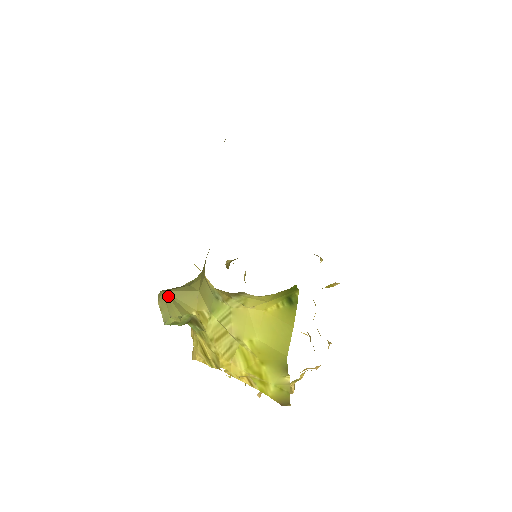
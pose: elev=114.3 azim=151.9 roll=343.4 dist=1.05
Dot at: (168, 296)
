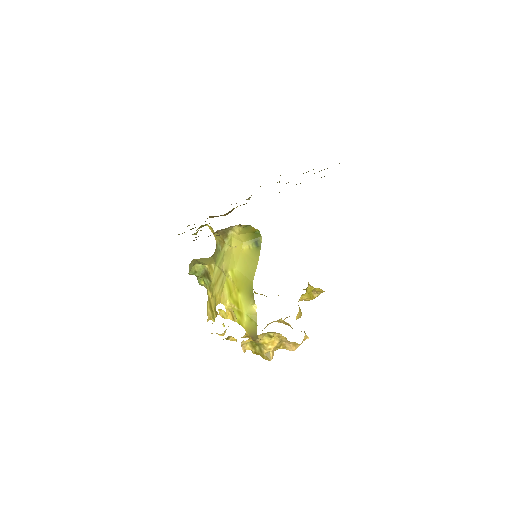
Dot at: (195, 260)
